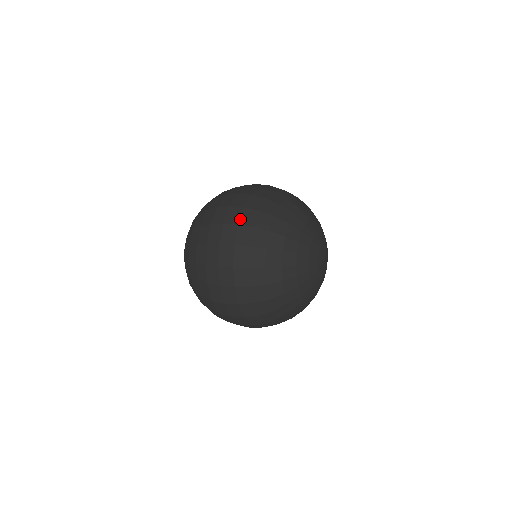
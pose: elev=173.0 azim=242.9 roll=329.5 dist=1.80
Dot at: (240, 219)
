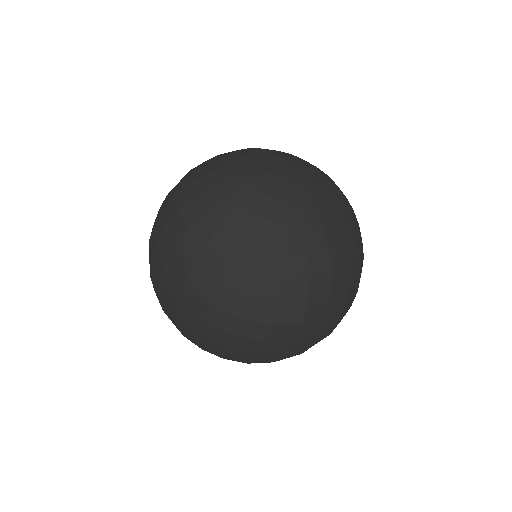
Dot at: occluded
